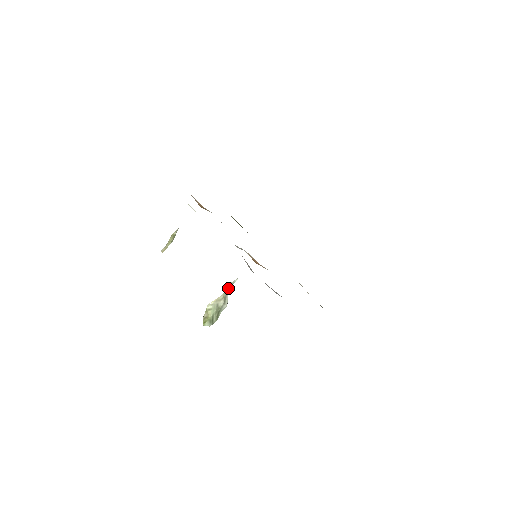
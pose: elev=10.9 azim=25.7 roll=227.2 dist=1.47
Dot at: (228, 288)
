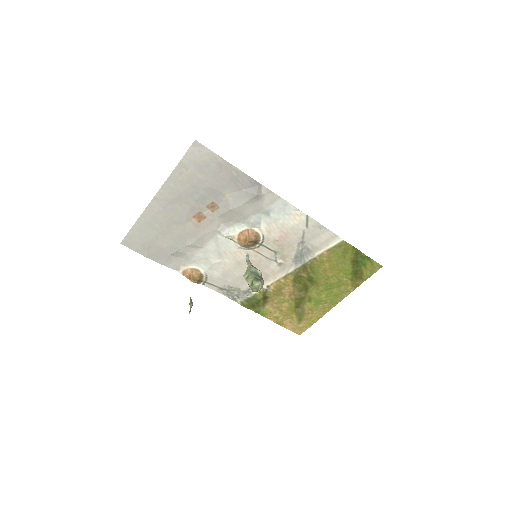
Dot at: (247, 260)
